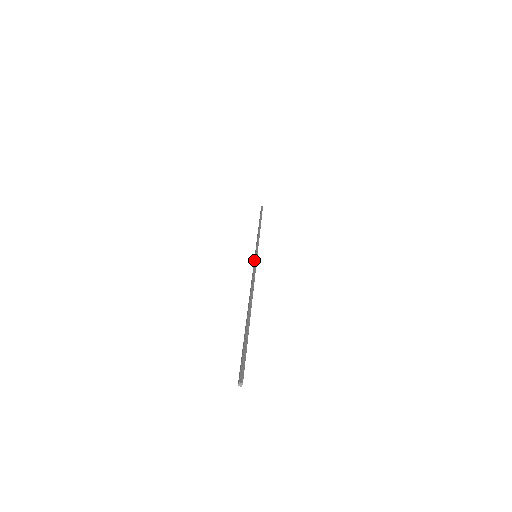
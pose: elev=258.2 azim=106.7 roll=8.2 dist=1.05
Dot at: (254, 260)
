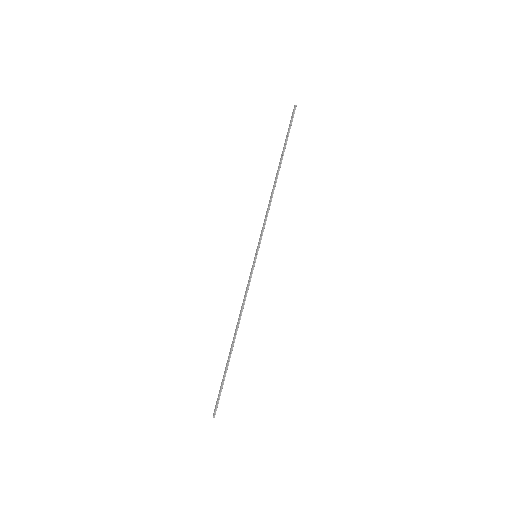
Dot at: (252, 268)
